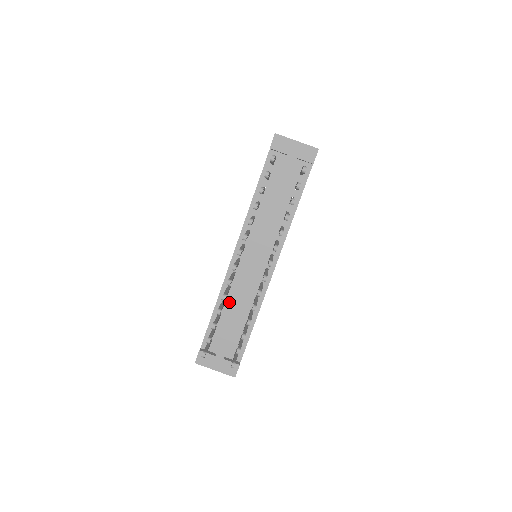
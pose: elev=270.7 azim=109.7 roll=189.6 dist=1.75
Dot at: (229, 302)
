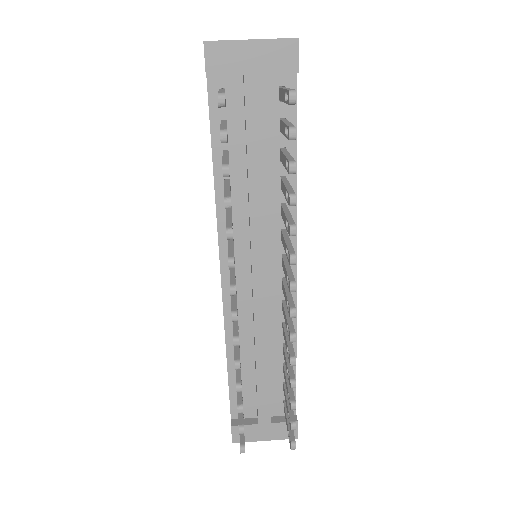
Dot at: (245, 347)
